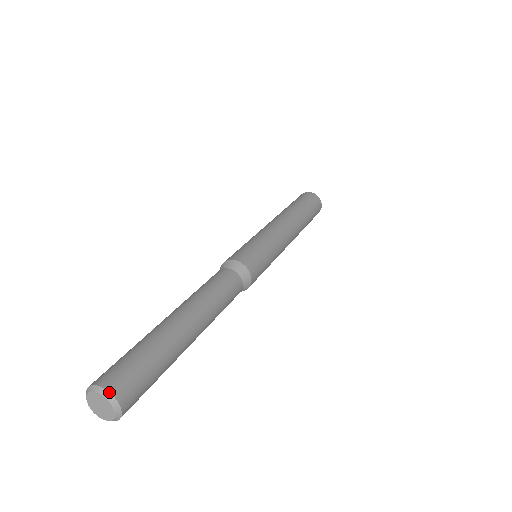
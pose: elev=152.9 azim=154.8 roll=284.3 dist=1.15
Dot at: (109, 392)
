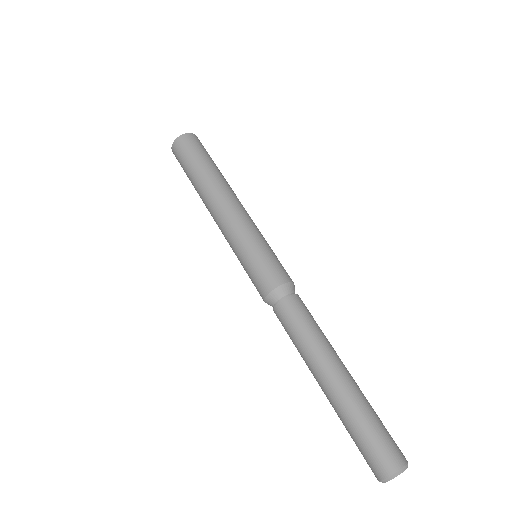
Dot at: occluded
